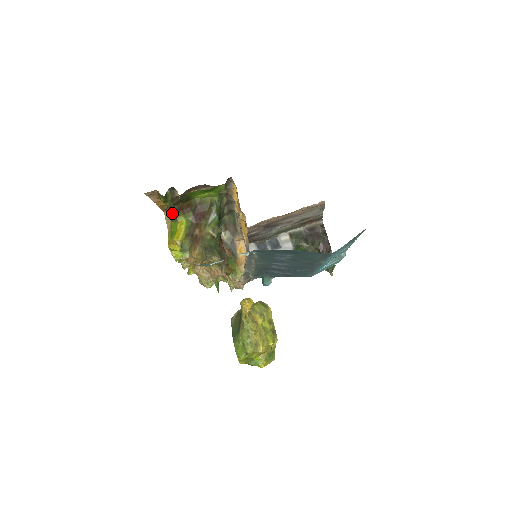
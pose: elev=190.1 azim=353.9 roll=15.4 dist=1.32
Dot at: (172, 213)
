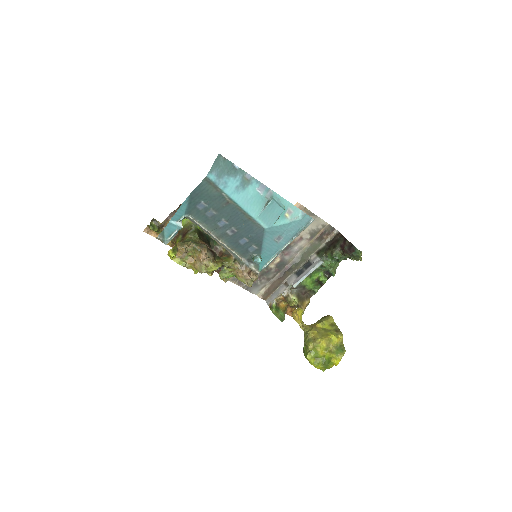
Dot at: (175, 244)
